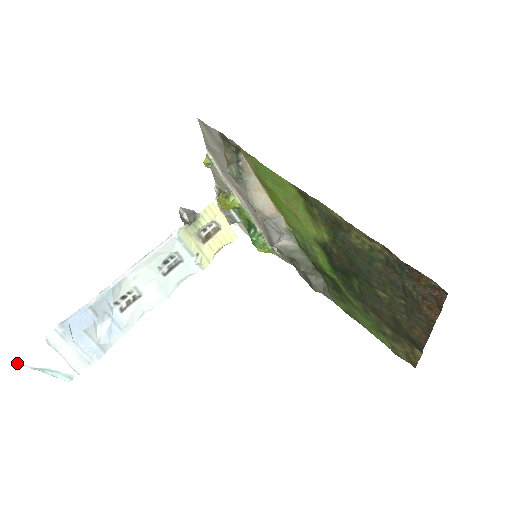
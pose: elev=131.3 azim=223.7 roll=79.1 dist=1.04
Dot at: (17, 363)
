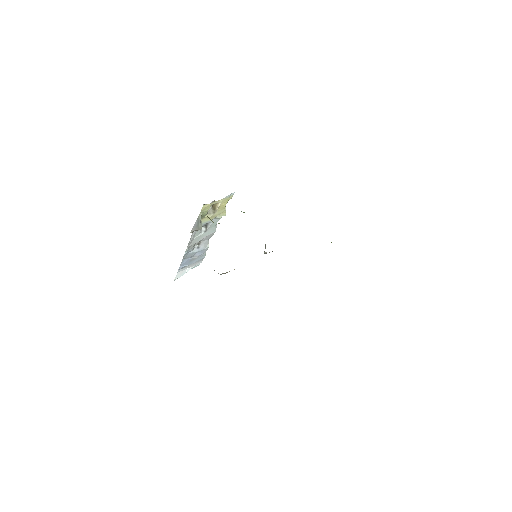
Dot at: occluded
